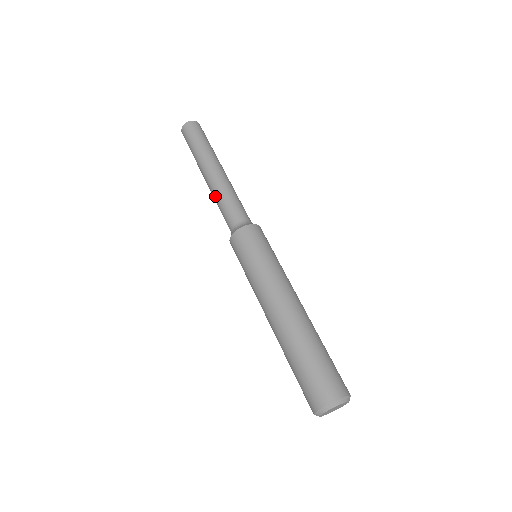
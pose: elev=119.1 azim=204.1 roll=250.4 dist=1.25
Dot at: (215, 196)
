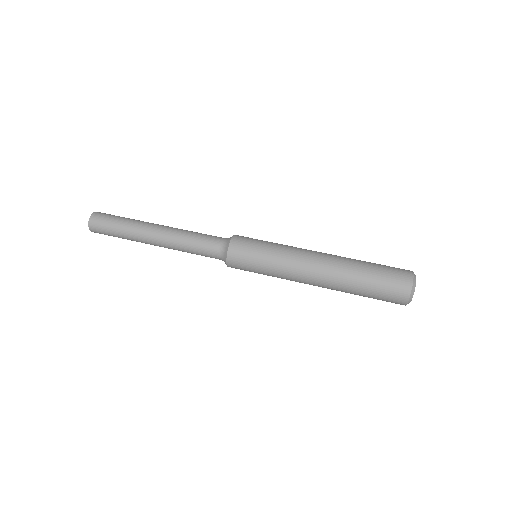
Dot at: (180, 239)
